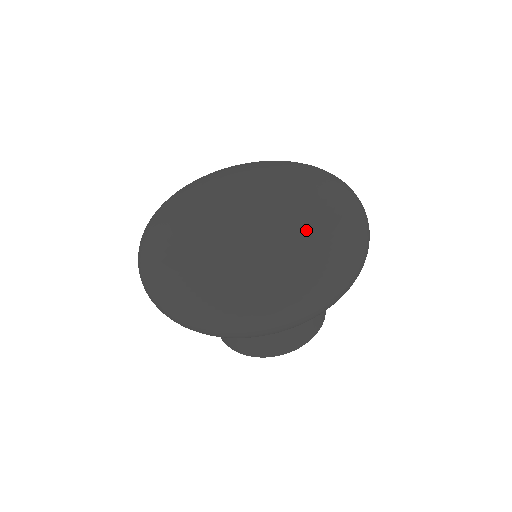
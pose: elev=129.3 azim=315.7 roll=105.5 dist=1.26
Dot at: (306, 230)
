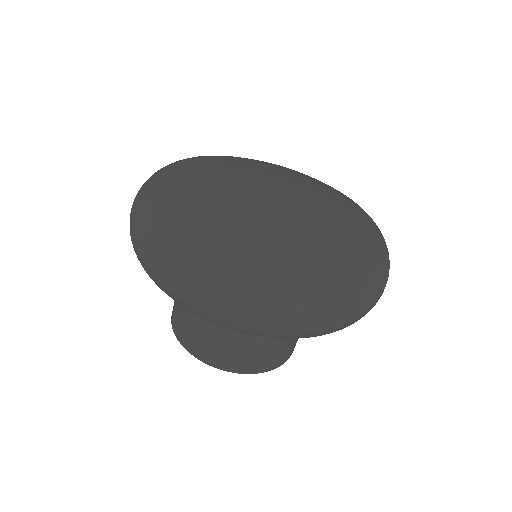
Dot at: (362, 222)
